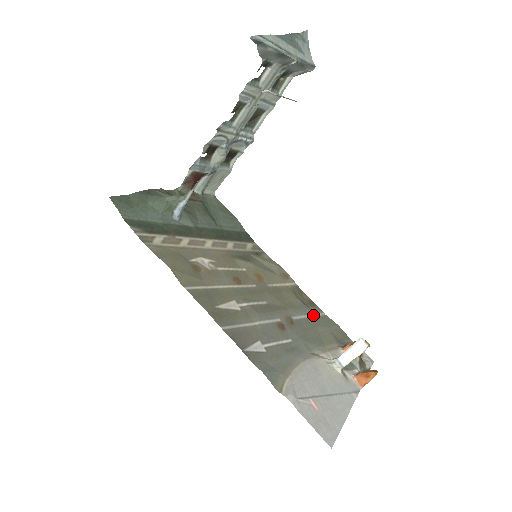
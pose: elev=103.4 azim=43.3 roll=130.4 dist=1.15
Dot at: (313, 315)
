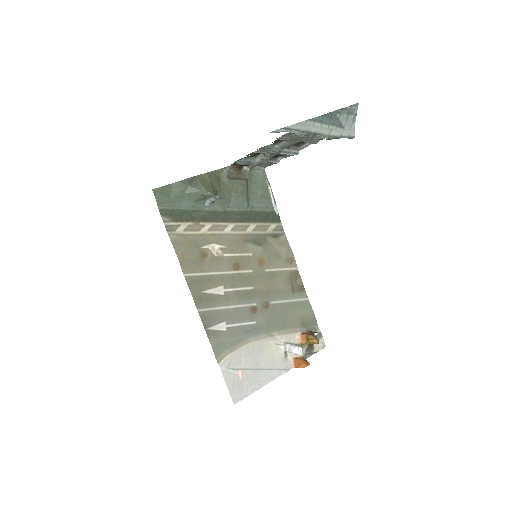
Dot at: (294, 300)
